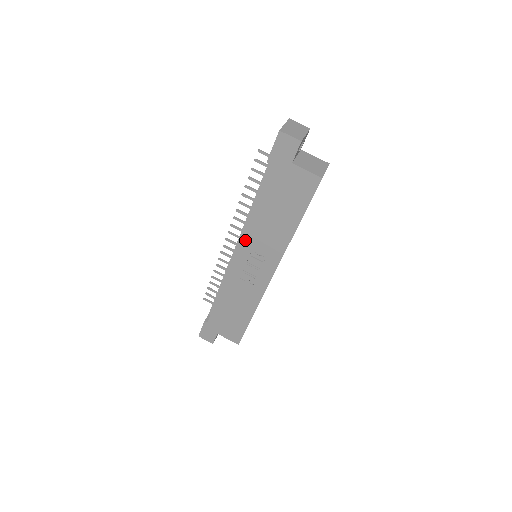
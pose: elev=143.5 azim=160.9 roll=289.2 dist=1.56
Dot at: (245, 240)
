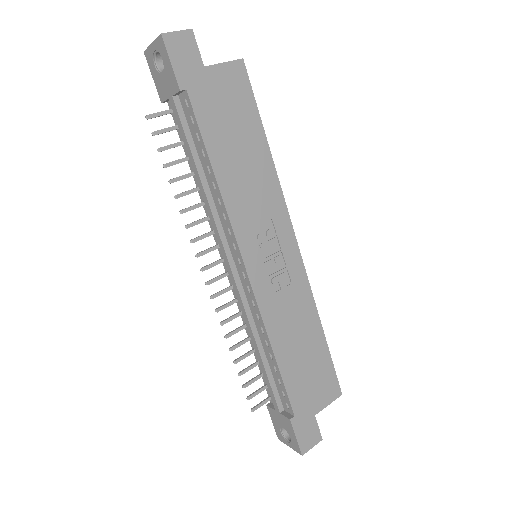
Dot at: (238, 229)
